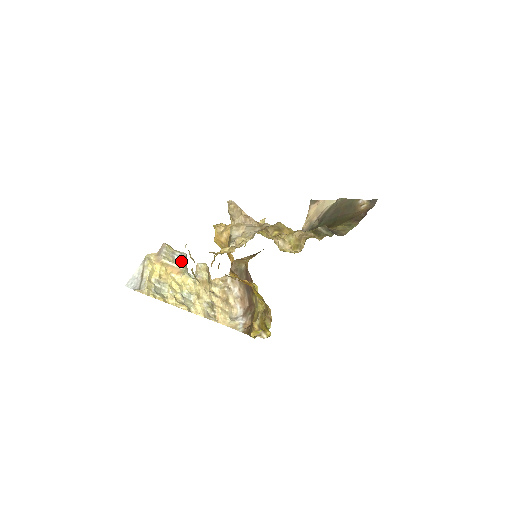
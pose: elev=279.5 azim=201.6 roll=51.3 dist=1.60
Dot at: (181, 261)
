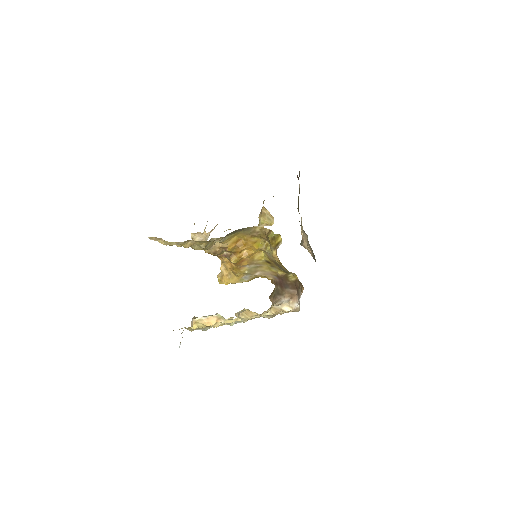
Dot at: occluded
